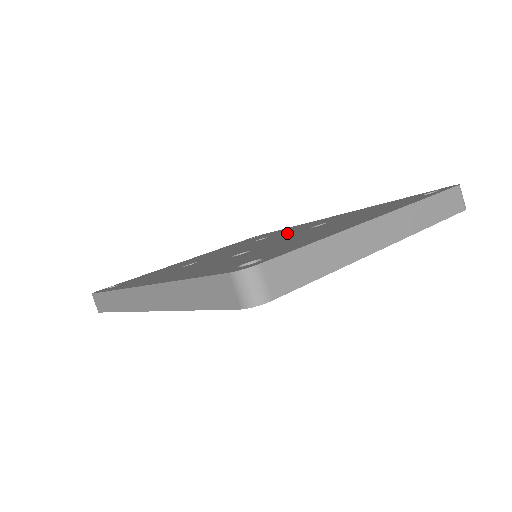
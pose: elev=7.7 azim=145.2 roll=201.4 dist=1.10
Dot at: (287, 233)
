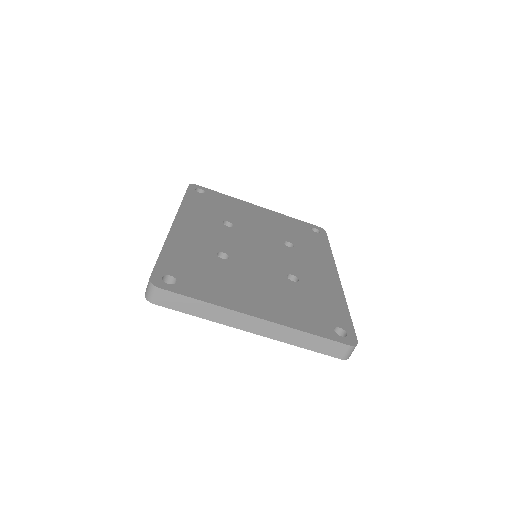
Dot at: (286, 261)
